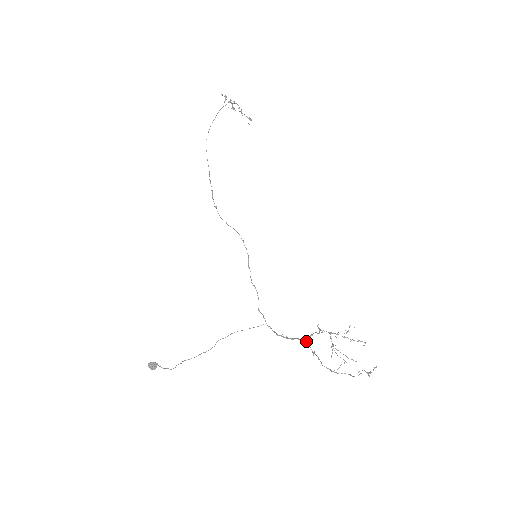
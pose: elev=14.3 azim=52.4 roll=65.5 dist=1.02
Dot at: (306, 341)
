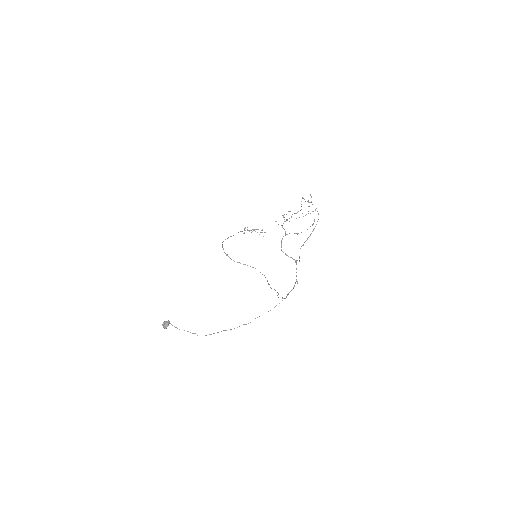
Dot at: (295, 262)
